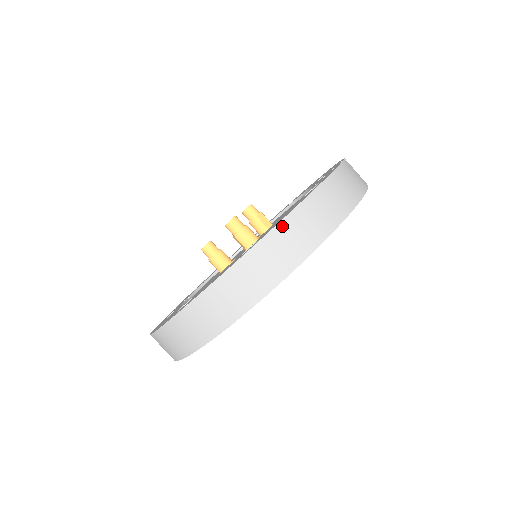
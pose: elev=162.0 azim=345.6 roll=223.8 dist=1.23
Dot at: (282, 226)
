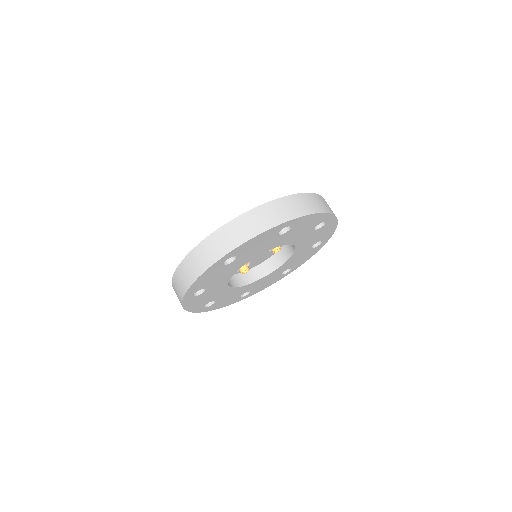
Dot at: (229, 225)
